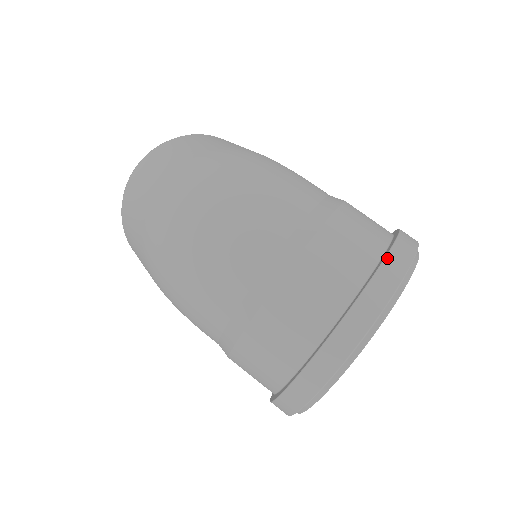
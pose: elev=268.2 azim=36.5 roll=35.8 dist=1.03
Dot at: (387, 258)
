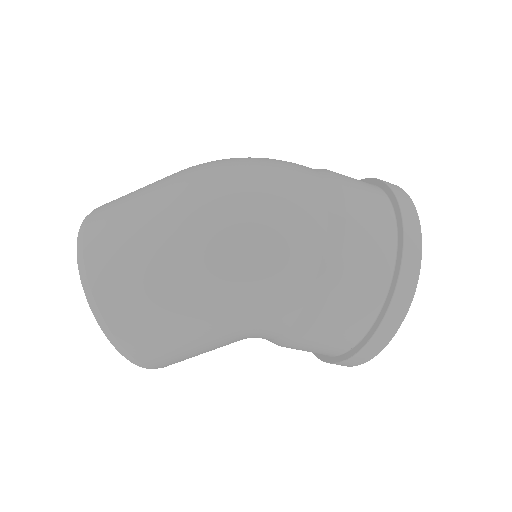
Dot at: (365, 179)
